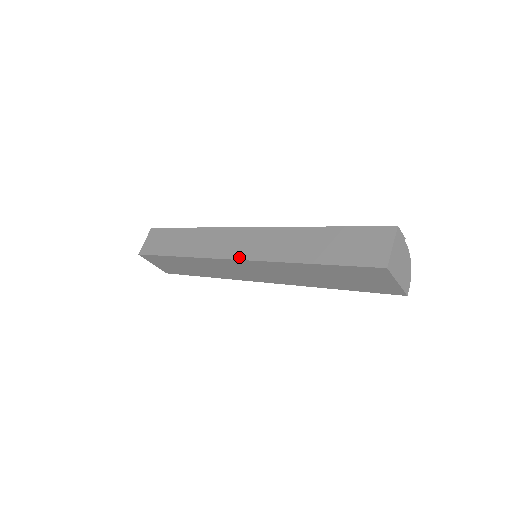
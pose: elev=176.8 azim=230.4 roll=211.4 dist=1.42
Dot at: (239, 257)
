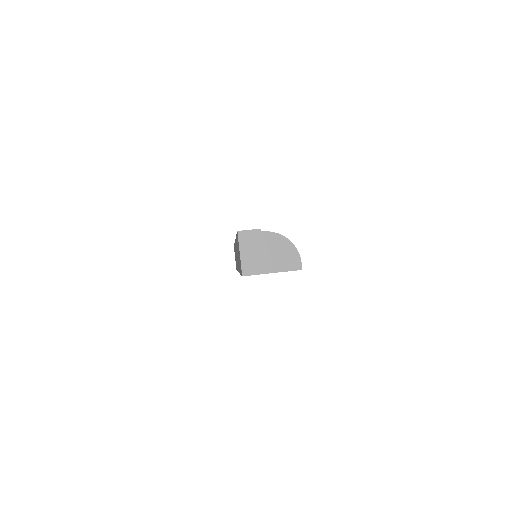
Dot at: occluded
